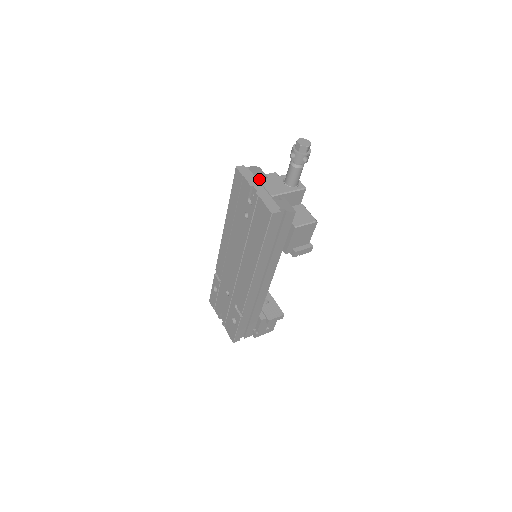
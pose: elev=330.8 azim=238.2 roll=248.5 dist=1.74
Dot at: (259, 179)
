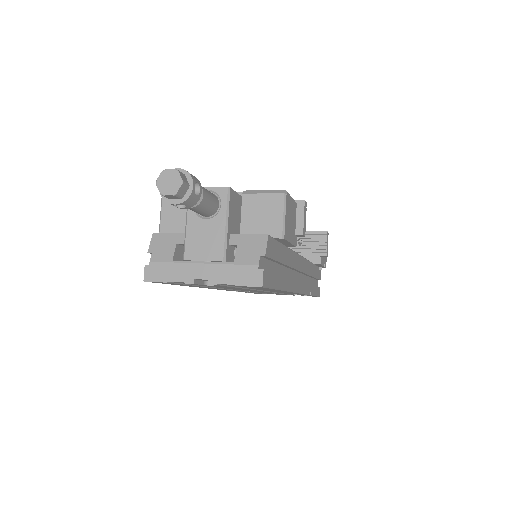
Dot at: (177, 250)
